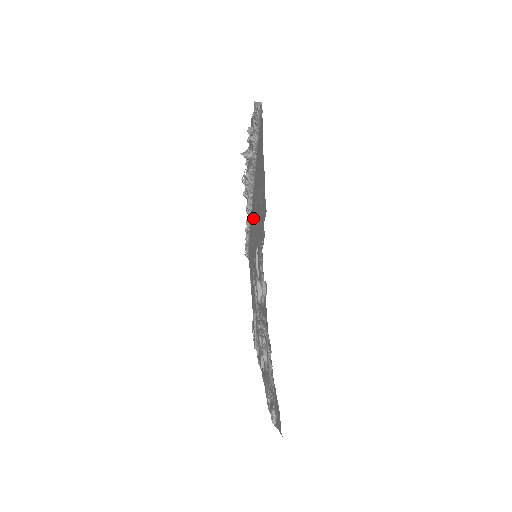
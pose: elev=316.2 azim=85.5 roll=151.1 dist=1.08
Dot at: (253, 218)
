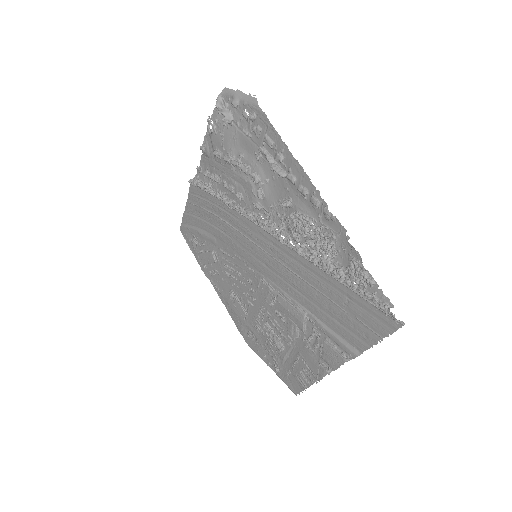
Dot at: (274, 248)
